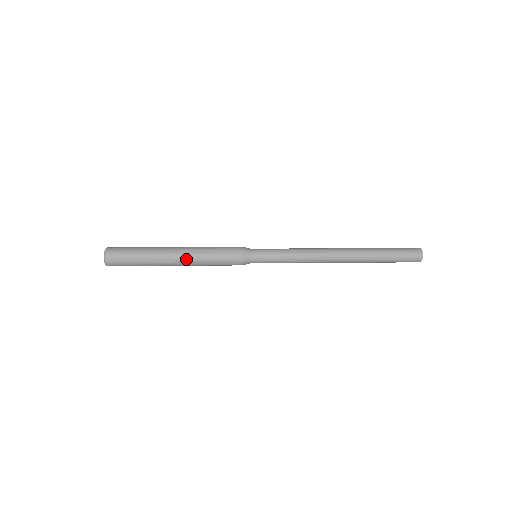
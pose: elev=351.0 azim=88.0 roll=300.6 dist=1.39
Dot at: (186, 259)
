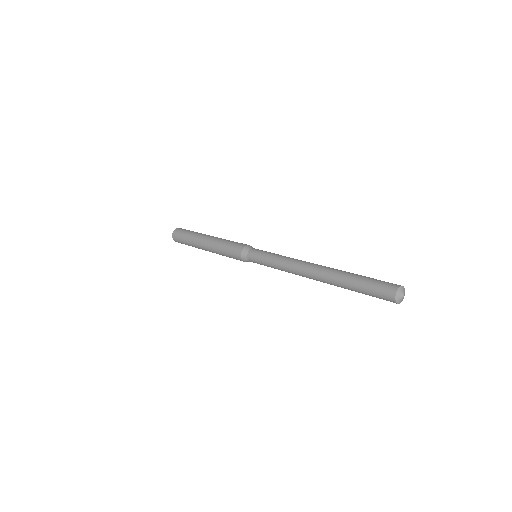
Dot at: (210, 245)
